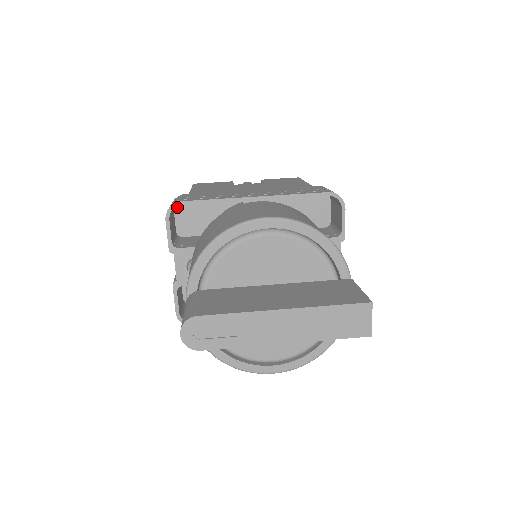
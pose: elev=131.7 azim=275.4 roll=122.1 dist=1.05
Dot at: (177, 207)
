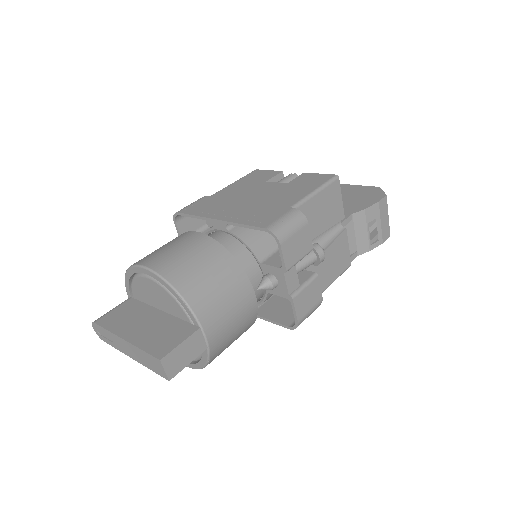
Dot at: occluded
